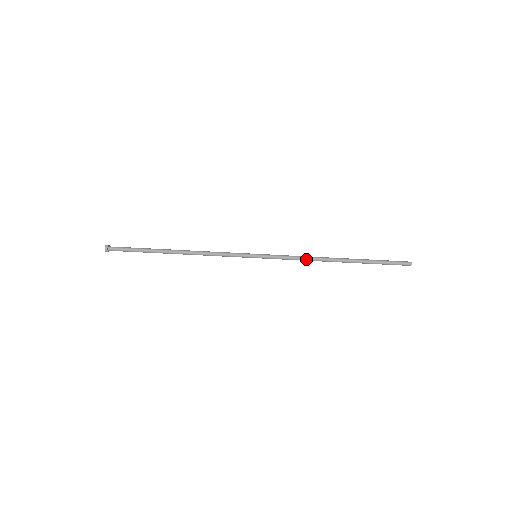
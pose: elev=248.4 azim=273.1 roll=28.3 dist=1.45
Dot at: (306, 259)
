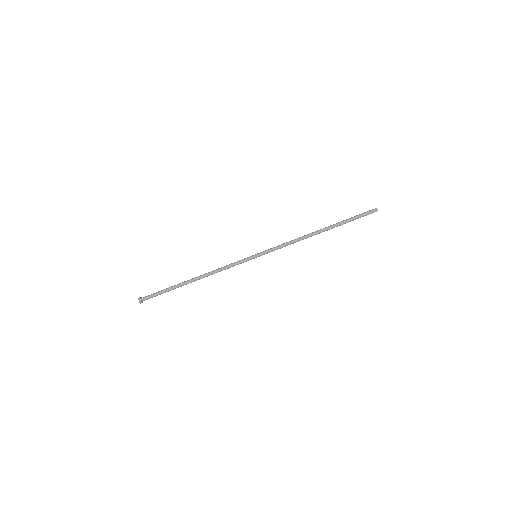
Dot at: (295, 241)
